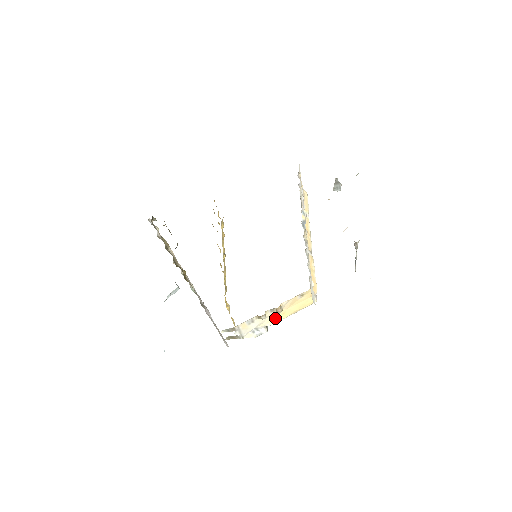
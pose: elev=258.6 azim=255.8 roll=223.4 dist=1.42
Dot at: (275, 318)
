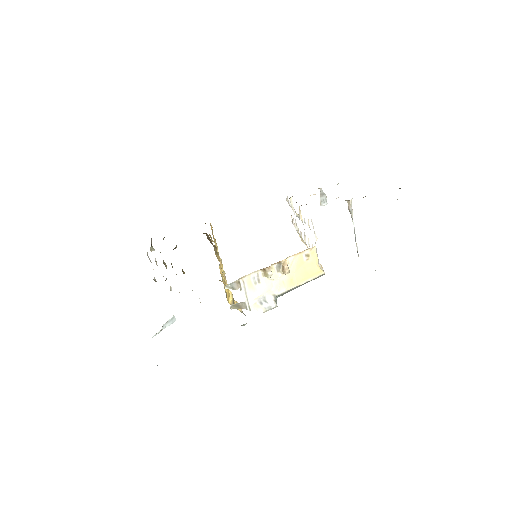
Dot at: (283, 284)
